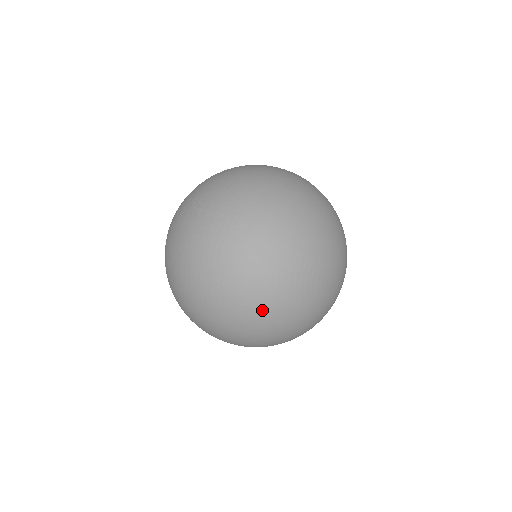
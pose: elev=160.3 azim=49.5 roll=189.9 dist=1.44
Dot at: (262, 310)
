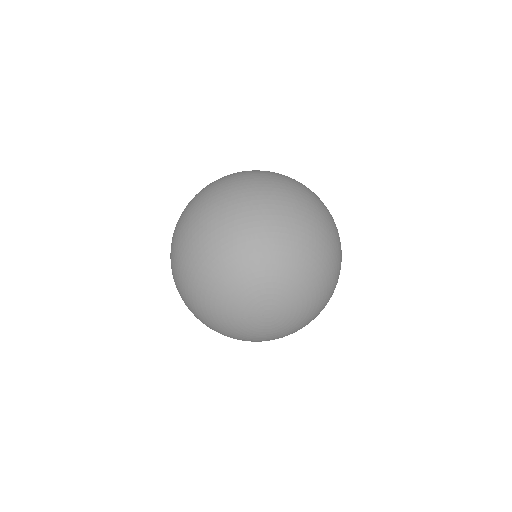
Dot at: occluded
